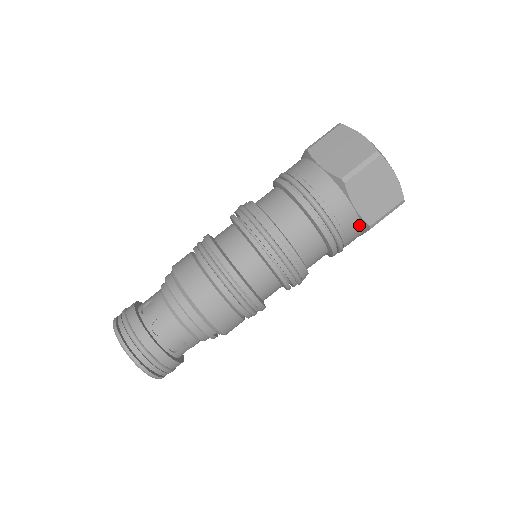
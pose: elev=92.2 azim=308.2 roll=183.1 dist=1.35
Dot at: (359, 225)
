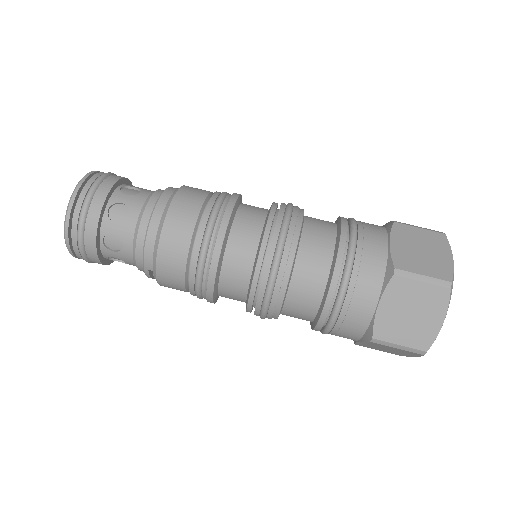
Dot at: (365, 327)
